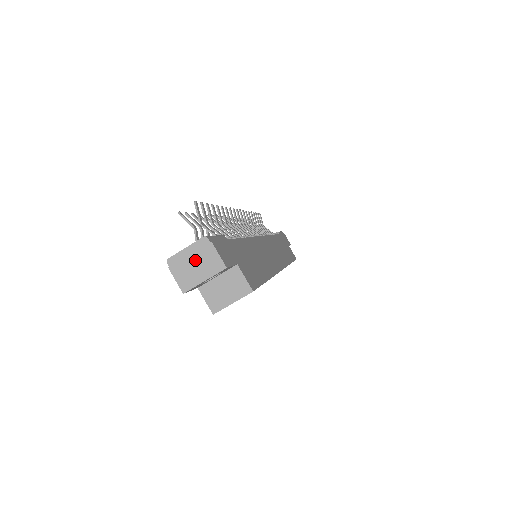
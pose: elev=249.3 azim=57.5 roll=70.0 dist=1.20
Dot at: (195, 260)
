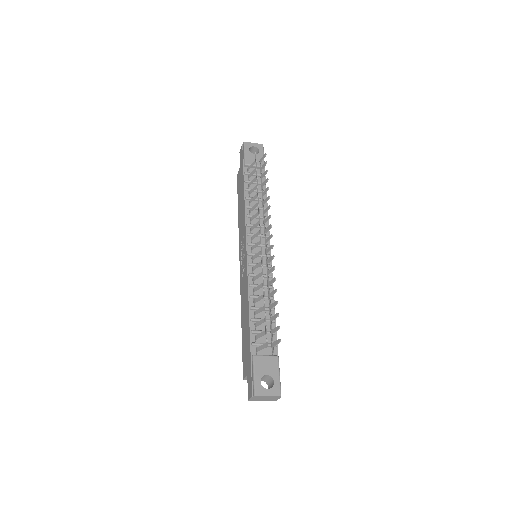
Dot at: (267, 398)
